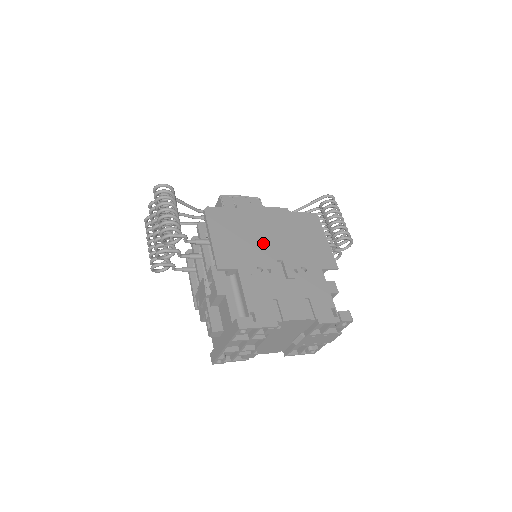
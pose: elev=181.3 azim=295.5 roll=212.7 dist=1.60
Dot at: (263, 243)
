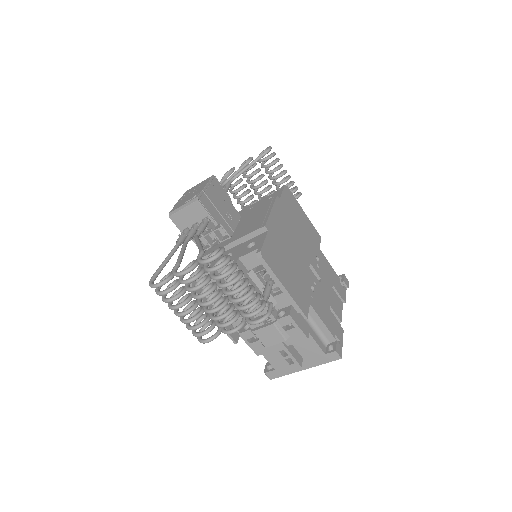
Dot at: (297, 257)
